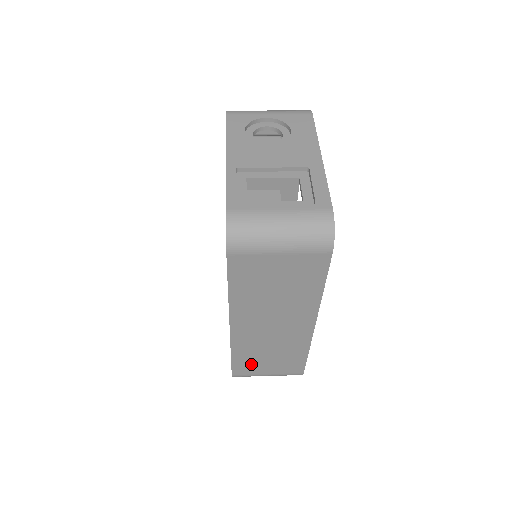
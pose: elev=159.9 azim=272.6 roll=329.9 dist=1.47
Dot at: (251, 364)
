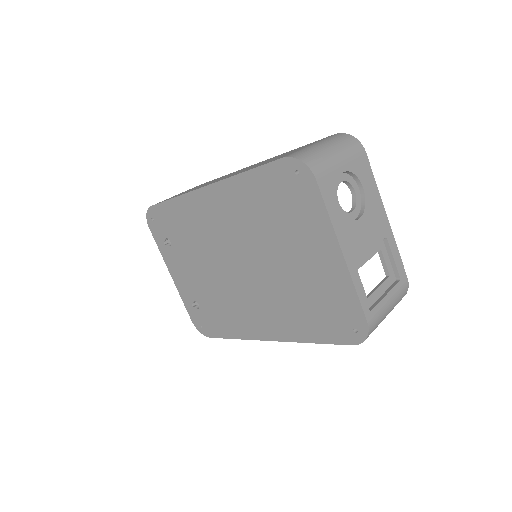
Dot at: occluded
